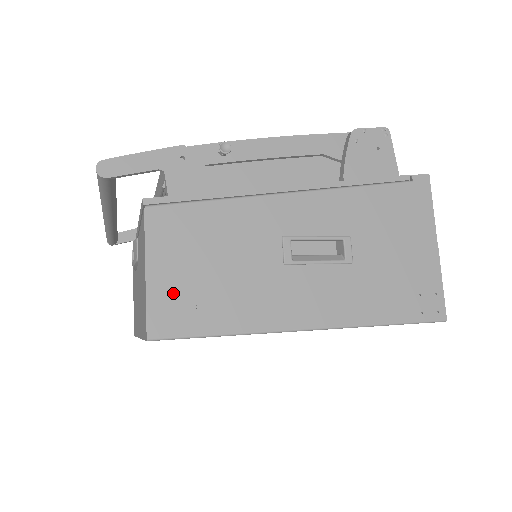
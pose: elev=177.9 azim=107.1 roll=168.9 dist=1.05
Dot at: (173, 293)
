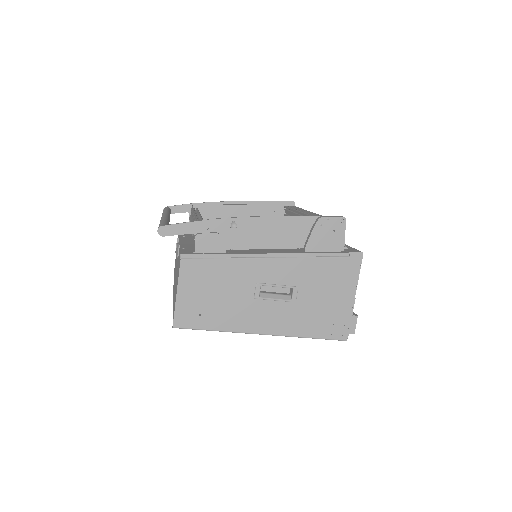
Dot at: (189, 306)
